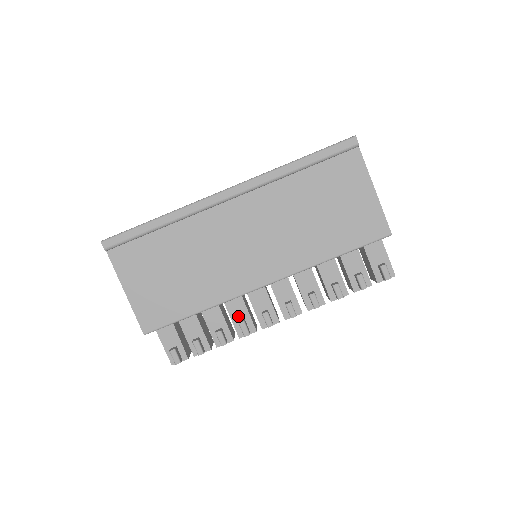
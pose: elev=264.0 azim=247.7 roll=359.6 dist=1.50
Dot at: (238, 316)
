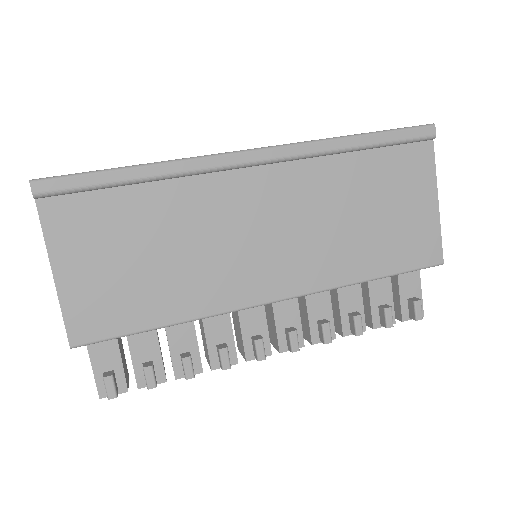
Dot at: (217, 338)
